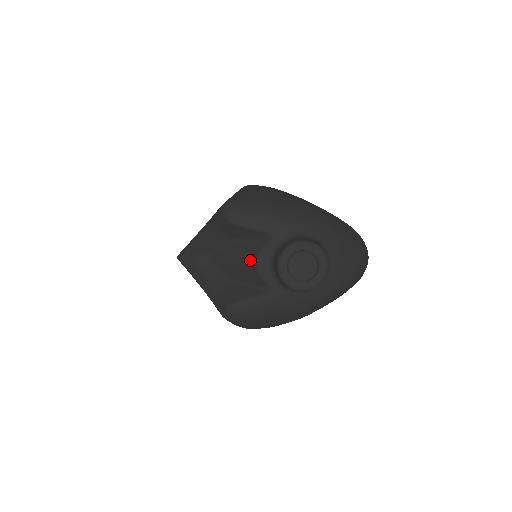
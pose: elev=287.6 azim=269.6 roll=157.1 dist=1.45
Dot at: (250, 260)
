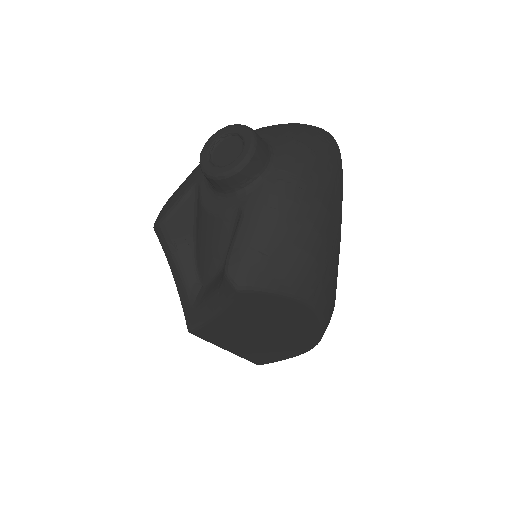
Dot at: (205, 221)
